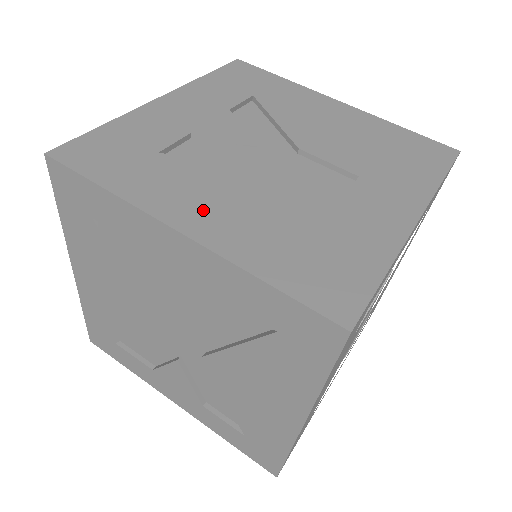
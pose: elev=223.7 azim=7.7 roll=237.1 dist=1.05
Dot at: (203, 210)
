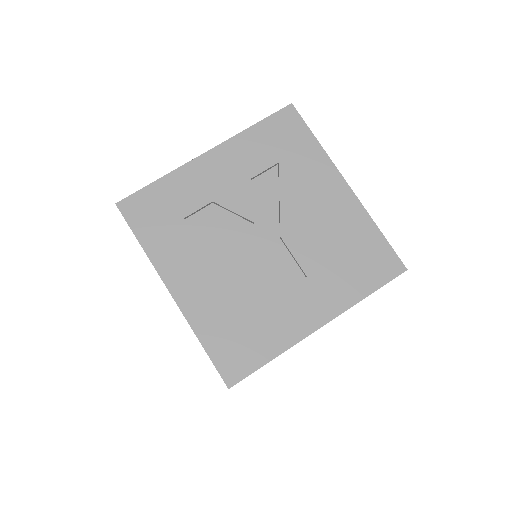
Dot at: (190, 280)
